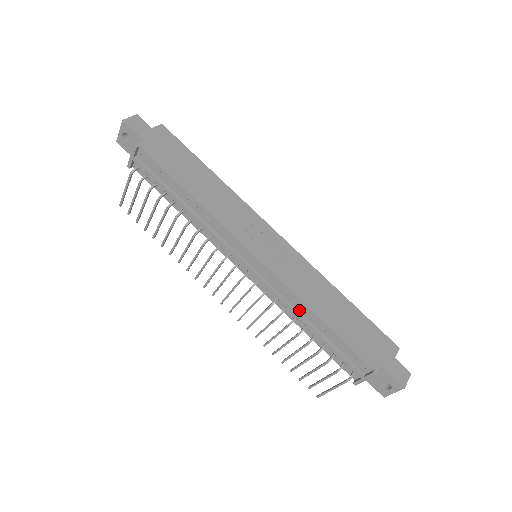
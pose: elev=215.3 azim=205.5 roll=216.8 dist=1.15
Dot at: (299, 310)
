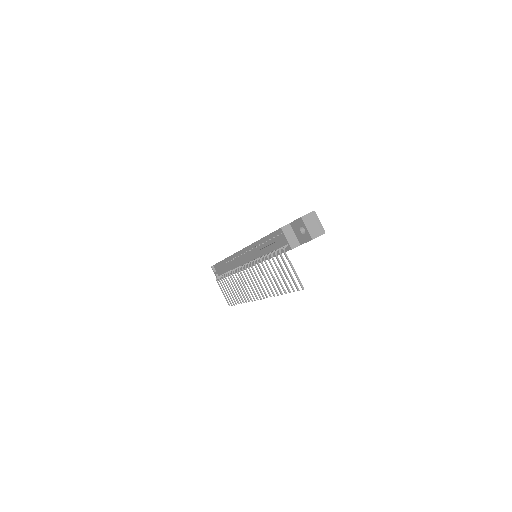
Dot at: occluded
